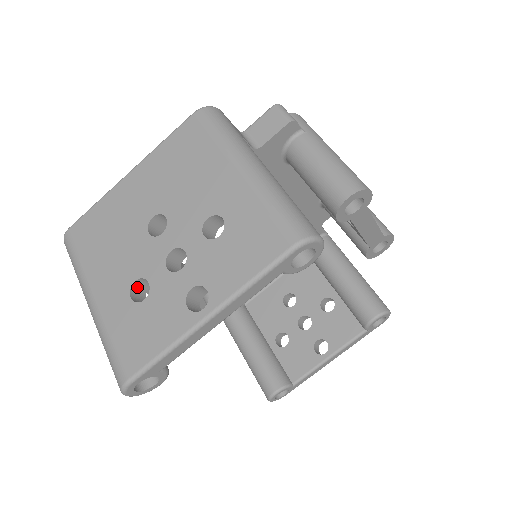
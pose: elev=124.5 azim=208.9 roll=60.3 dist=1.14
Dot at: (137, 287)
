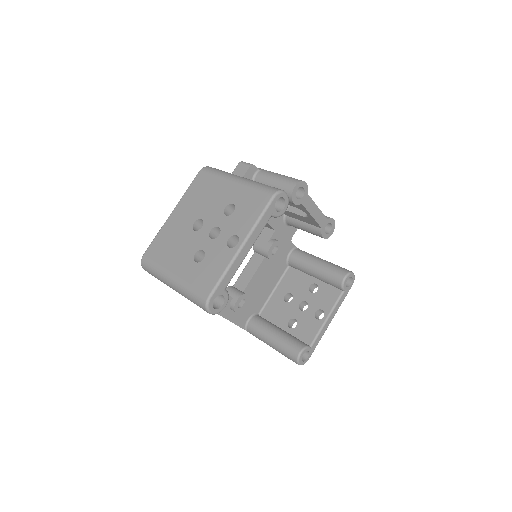
Dot at: (196, 259)
